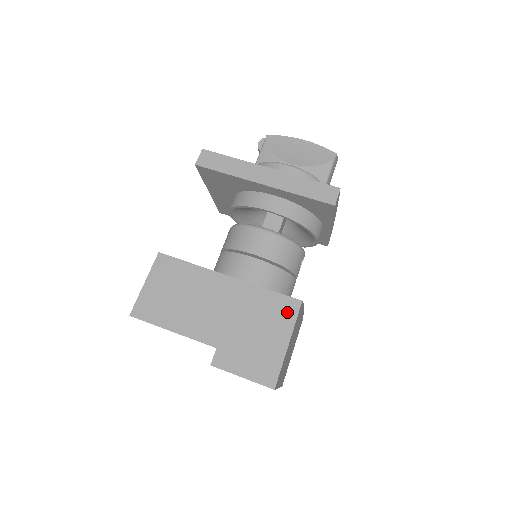
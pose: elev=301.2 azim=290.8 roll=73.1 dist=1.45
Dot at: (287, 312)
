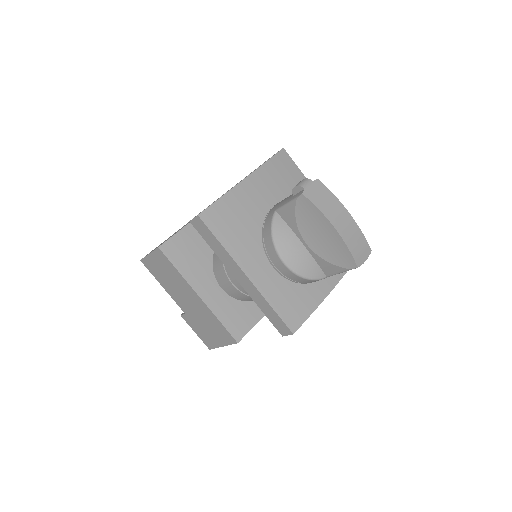
Dot at: (227, 338)
